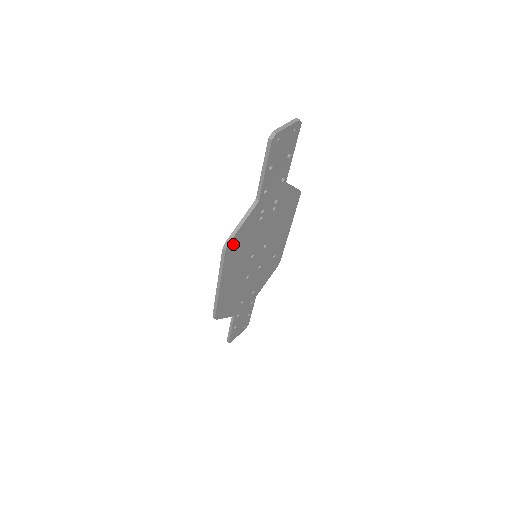
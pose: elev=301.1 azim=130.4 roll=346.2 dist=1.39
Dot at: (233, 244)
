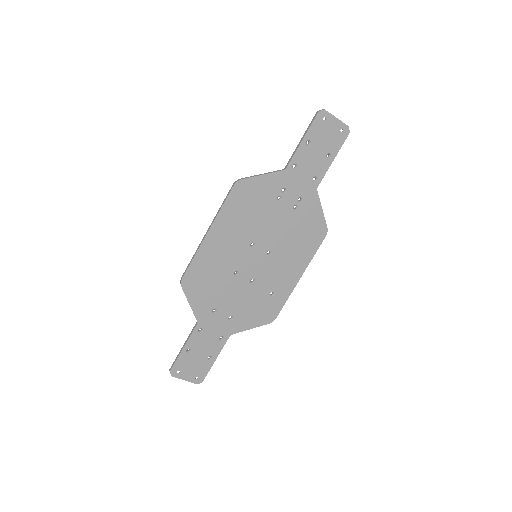
Dot at: (244, 189)
